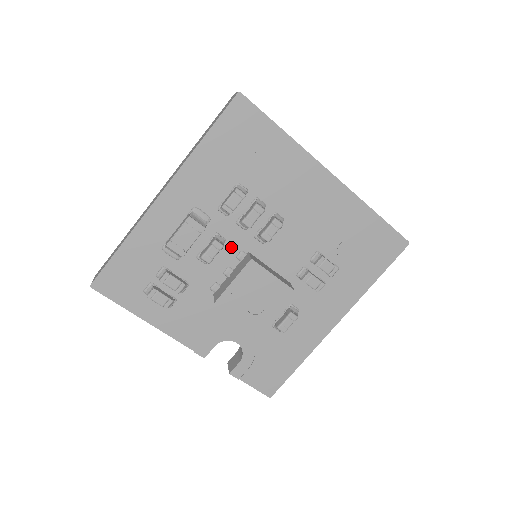
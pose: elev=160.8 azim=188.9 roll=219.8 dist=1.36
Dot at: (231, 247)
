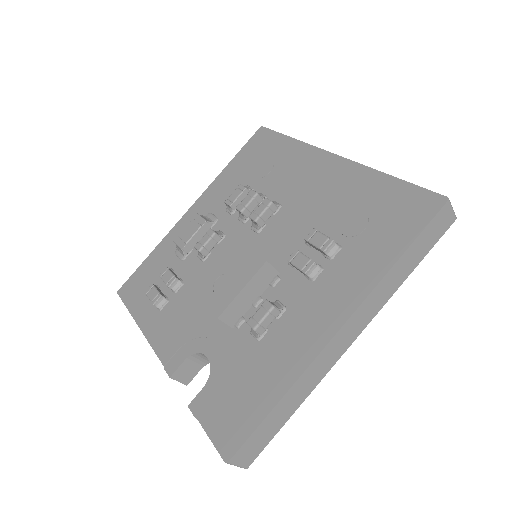
Dot at: occluded
